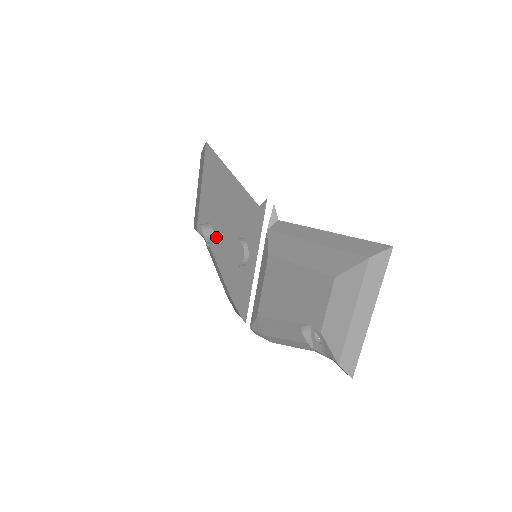
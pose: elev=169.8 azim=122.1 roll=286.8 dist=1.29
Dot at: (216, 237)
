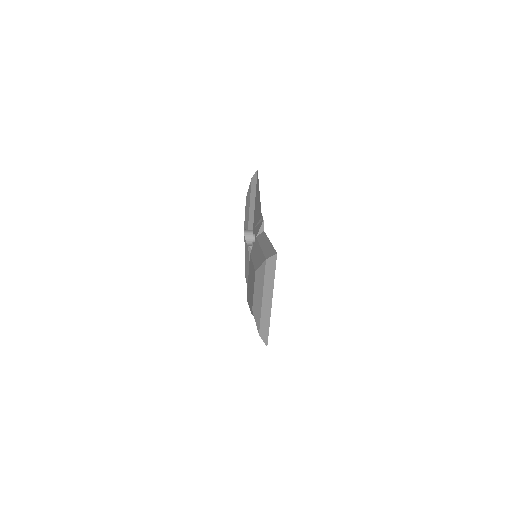
Dot at: occluded
